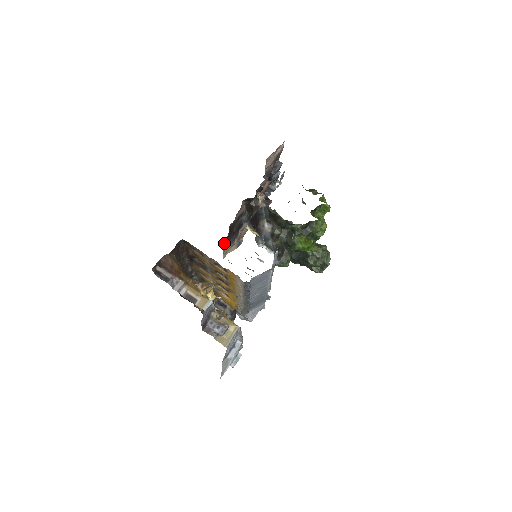
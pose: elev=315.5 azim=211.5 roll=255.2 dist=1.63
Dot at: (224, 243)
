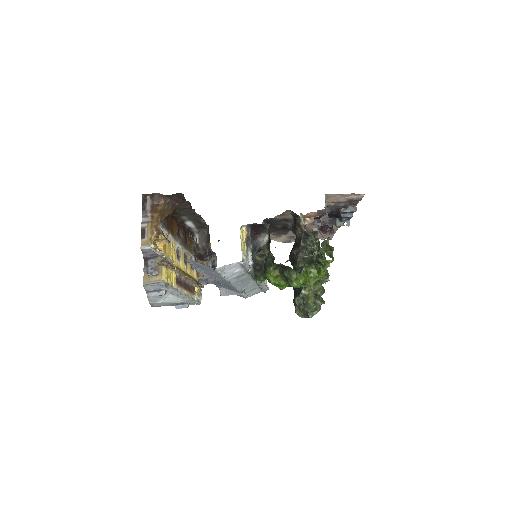
Dot at: occluded
